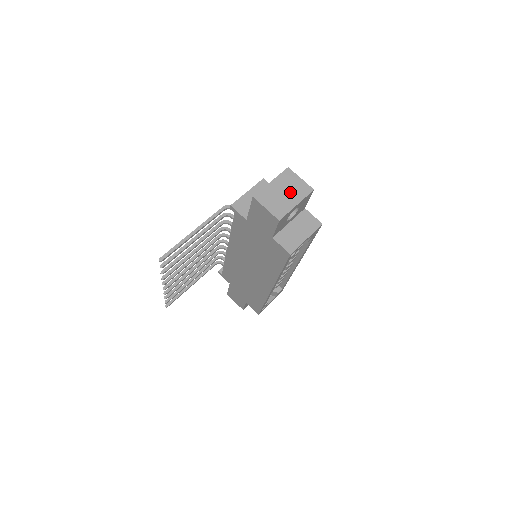
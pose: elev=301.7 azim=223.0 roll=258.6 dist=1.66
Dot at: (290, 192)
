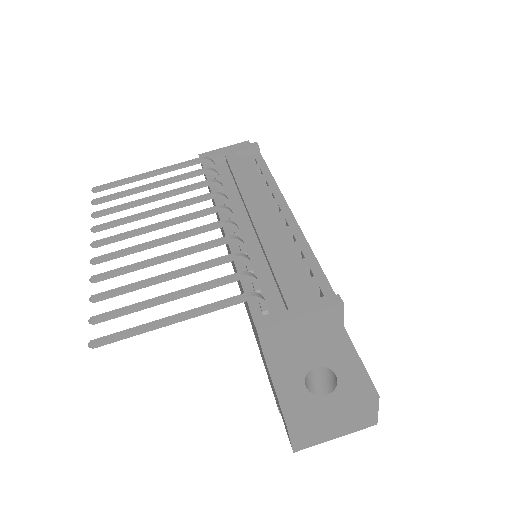
Dot at: (344, 425)
